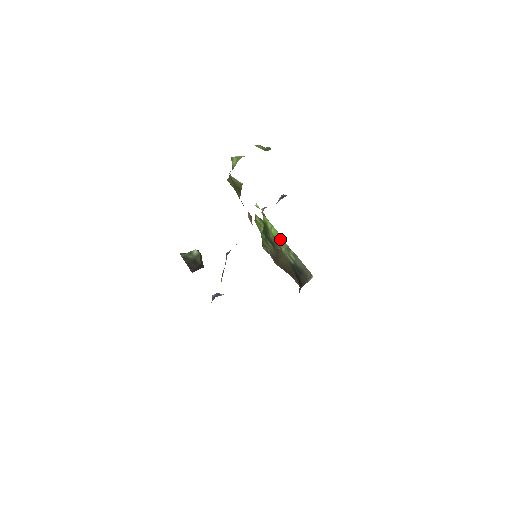
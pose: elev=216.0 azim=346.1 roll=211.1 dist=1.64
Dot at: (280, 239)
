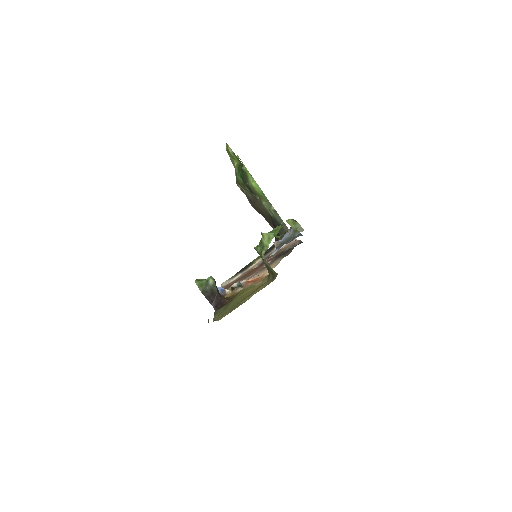
Dot at: (261, 194)
